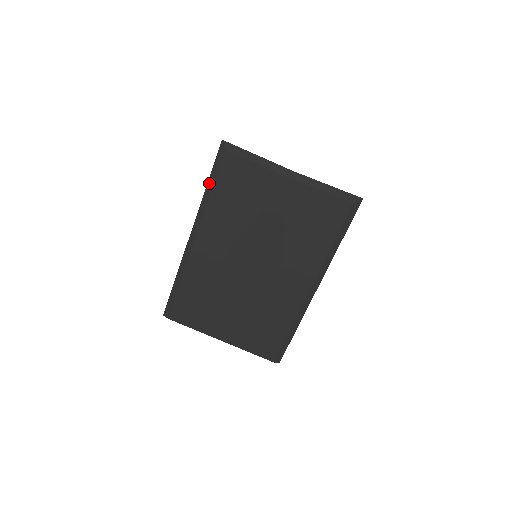
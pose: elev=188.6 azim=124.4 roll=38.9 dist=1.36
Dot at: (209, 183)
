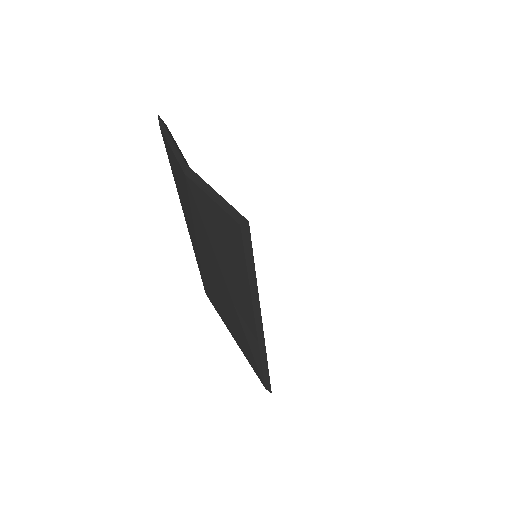
Dot at: occluded
